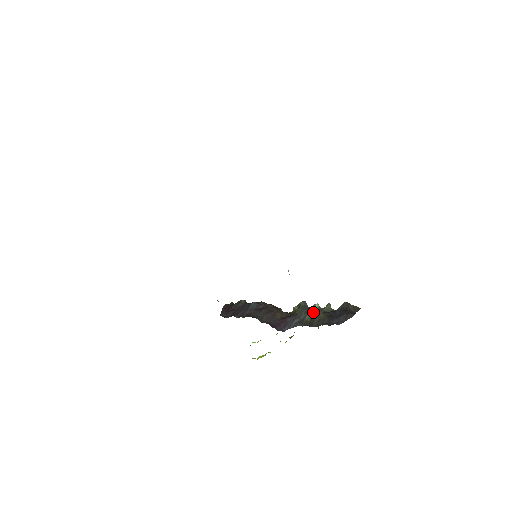
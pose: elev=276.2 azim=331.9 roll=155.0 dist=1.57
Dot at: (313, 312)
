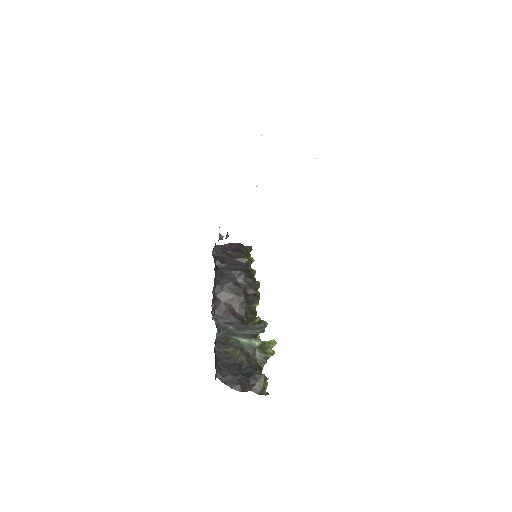
Dot at: (246, 342)
